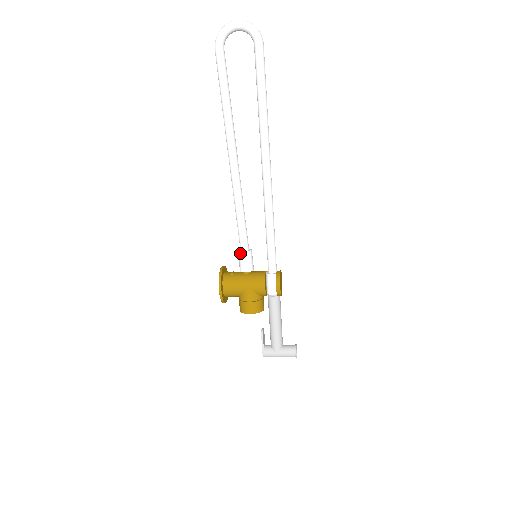
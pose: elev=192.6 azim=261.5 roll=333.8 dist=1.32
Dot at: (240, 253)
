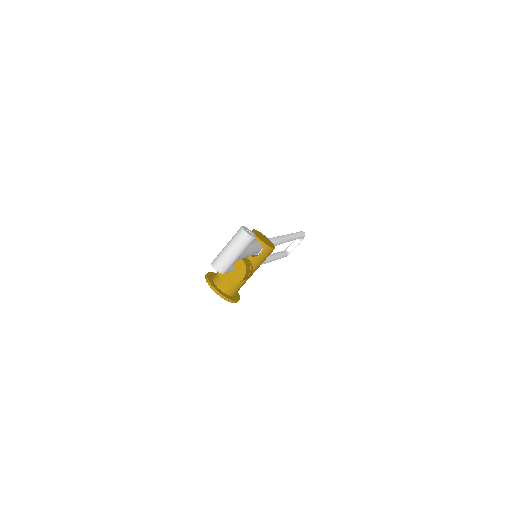
Dot at: occluded
